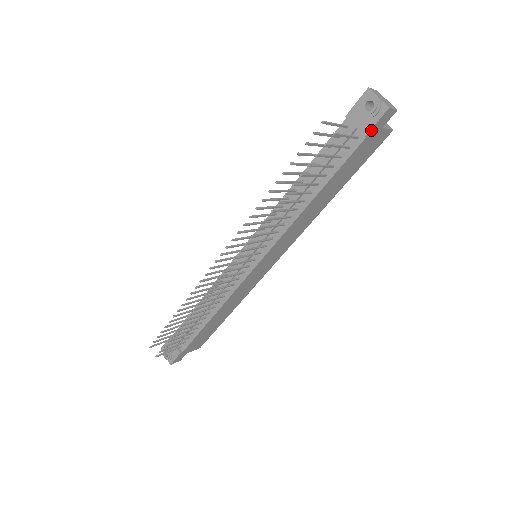
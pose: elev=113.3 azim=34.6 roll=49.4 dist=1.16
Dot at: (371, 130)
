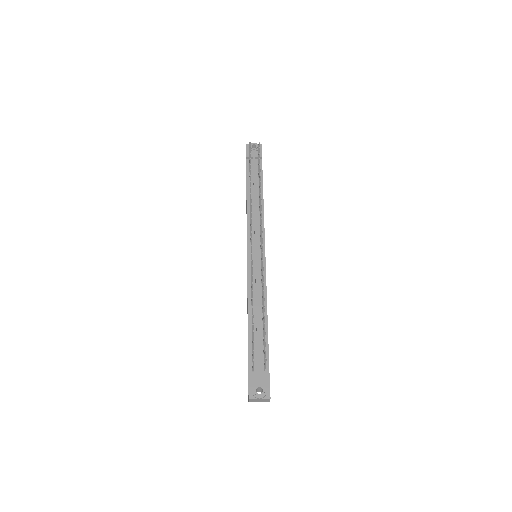
Dot at: occluded
